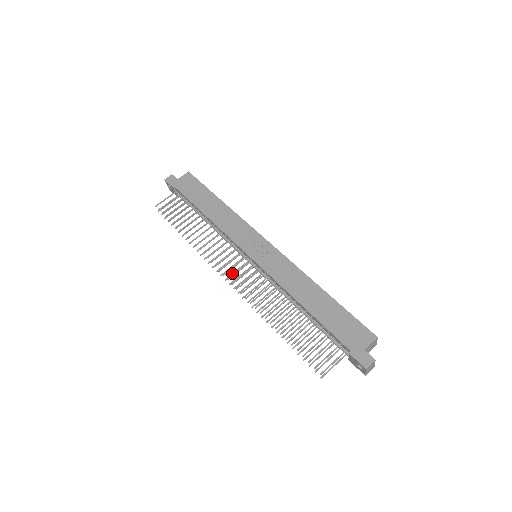
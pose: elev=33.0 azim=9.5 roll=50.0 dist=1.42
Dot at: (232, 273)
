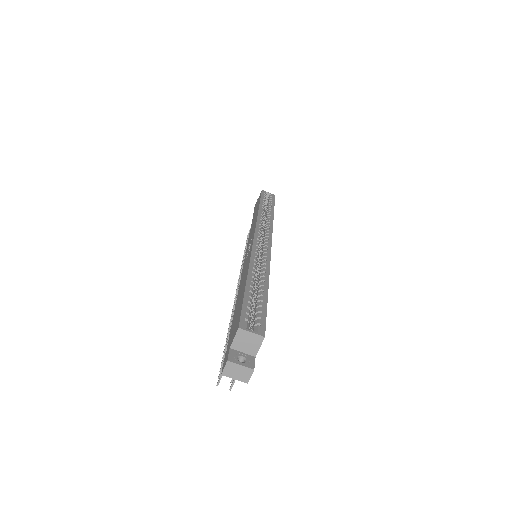
Dot at: occluded
